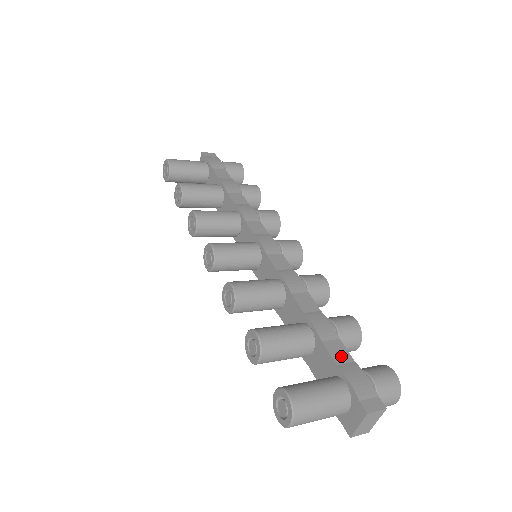
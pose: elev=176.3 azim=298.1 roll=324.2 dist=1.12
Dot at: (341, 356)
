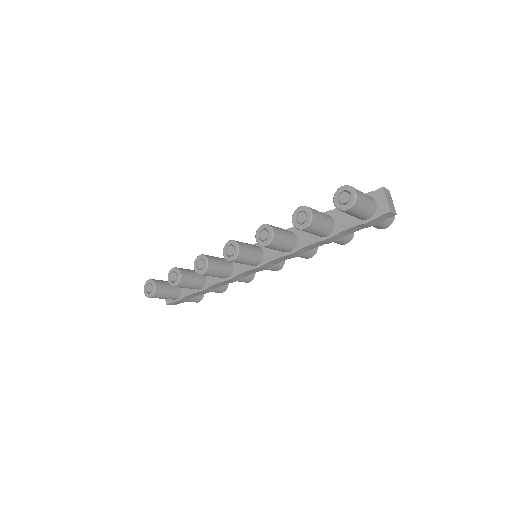
Dot at: occluded
